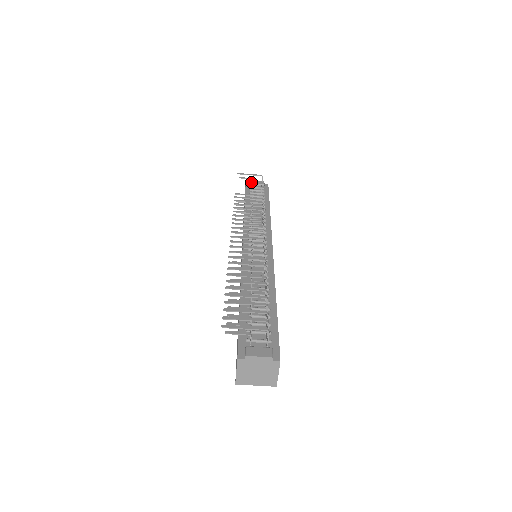
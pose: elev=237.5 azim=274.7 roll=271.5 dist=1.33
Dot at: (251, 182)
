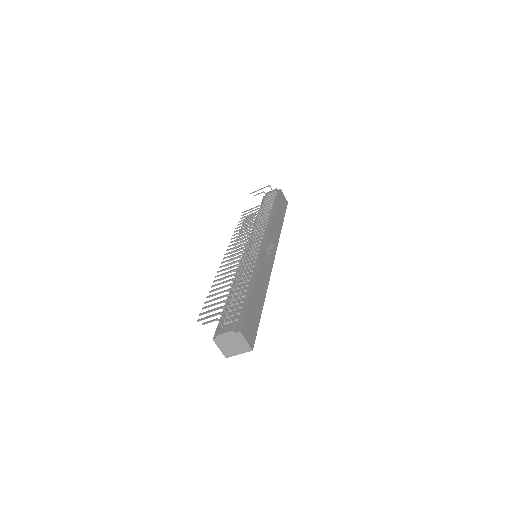
Dot at: (266, 194)
